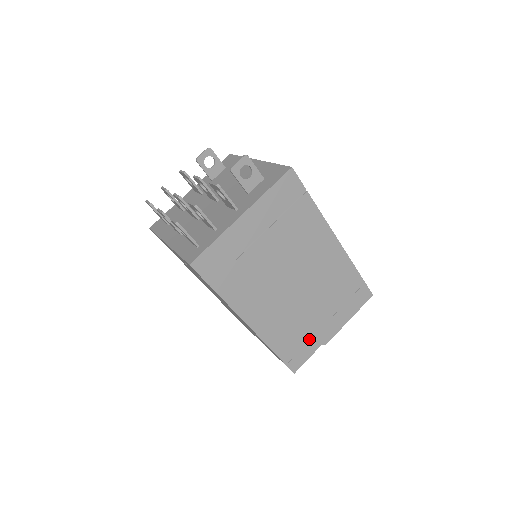
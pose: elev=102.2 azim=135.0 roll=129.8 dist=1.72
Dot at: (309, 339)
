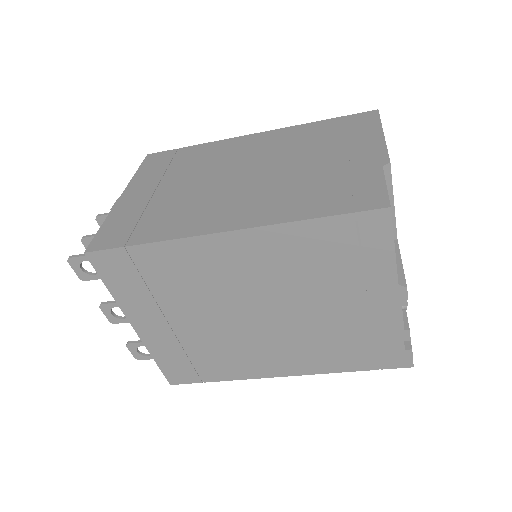
Dot at: (350, 177)
